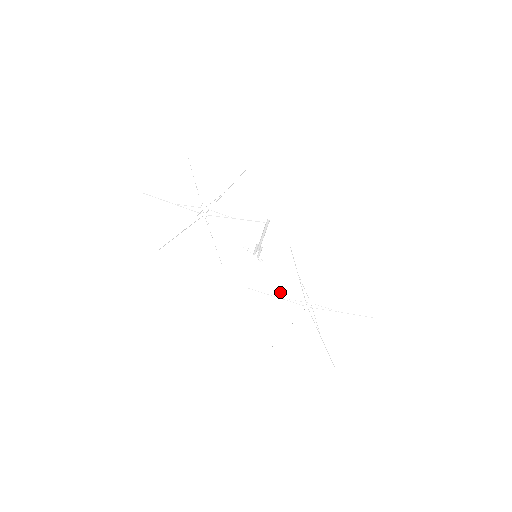
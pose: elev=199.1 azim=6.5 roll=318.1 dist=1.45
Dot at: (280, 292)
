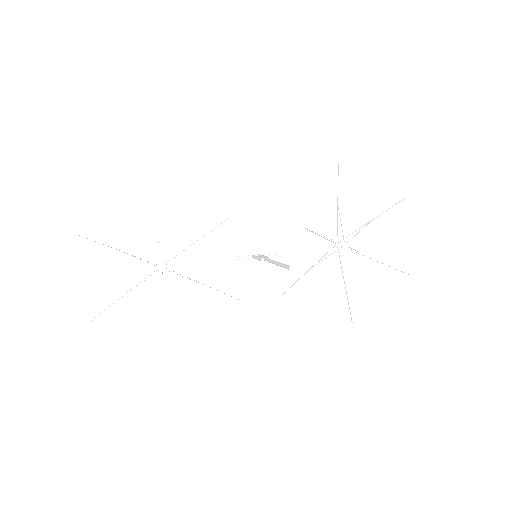
Dot at: (308, 262)
